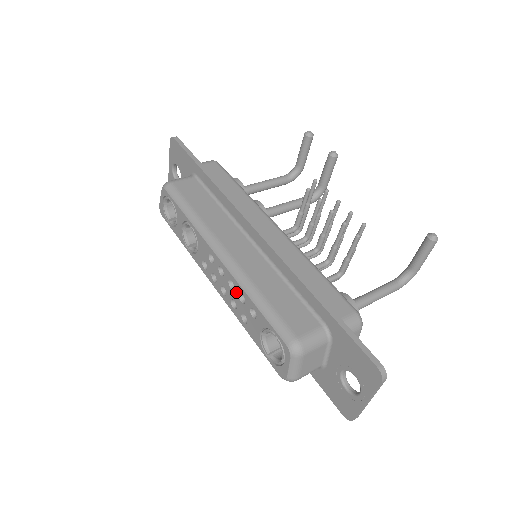
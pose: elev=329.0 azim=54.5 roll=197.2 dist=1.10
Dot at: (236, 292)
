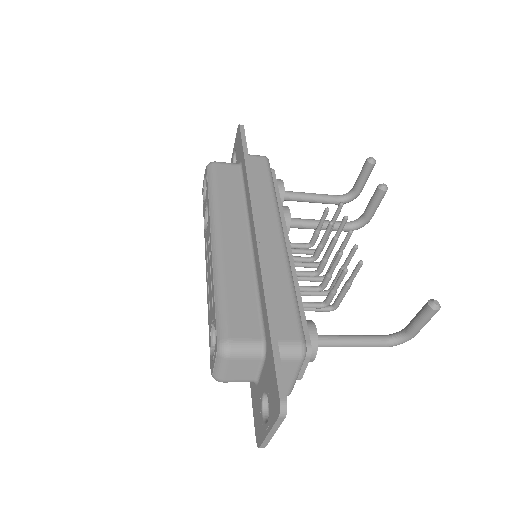
Dot at: (211, 278)
